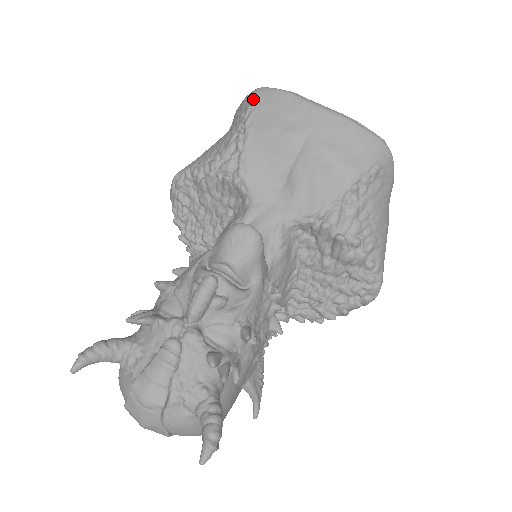
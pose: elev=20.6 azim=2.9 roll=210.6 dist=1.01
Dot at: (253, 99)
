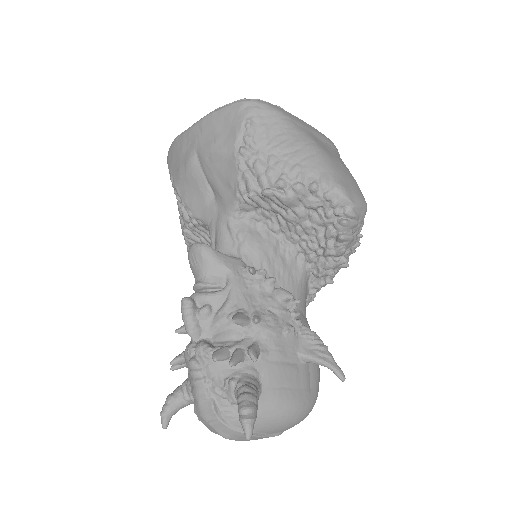
Dot at: (168, 163)
